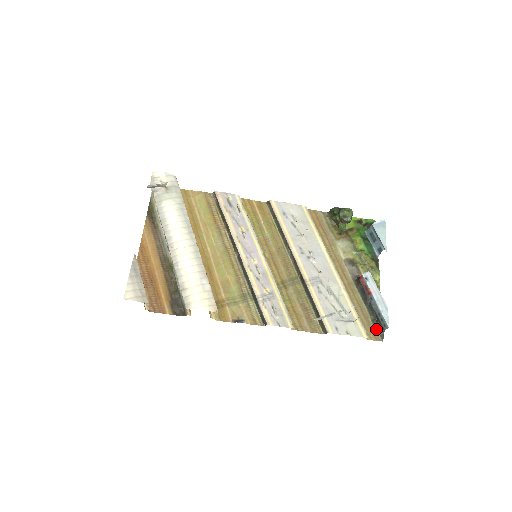
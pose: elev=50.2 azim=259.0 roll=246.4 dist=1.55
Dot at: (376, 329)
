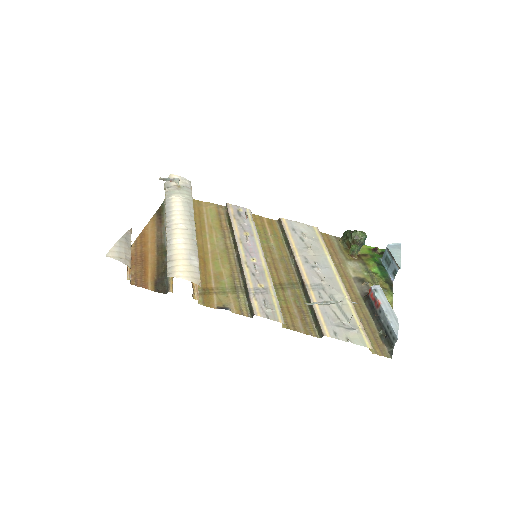
Dot at: (384, 345)
